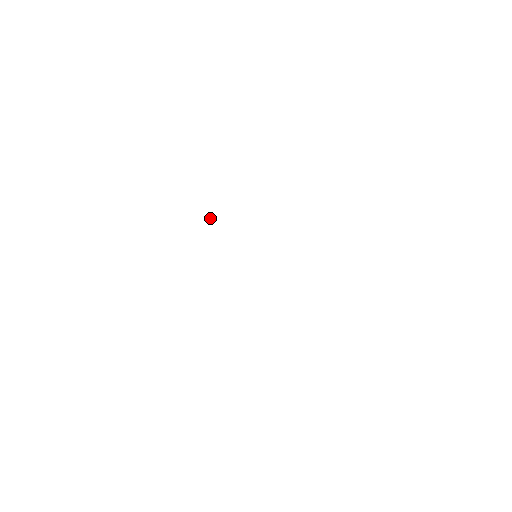
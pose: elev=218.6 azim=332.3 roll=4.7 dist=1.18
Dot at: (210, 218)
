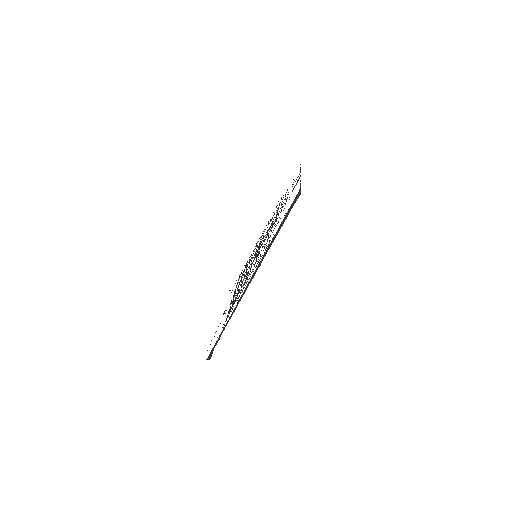
Dot at: (245, 267)
